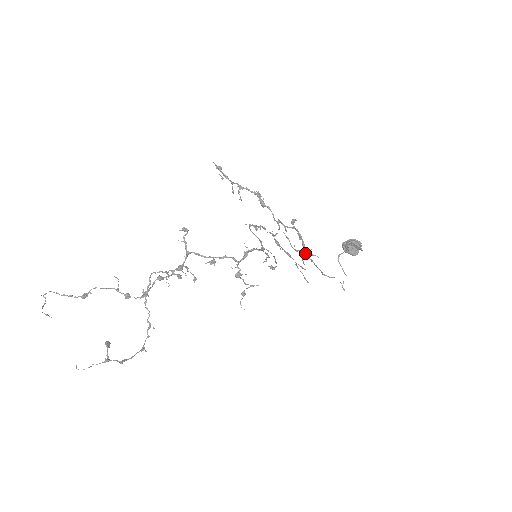
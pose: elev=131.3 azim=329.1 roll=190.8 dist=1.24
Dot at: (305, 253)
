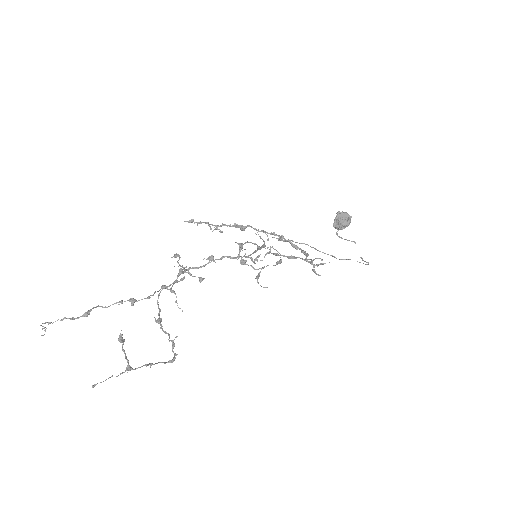
Dot at: (303, 243)
